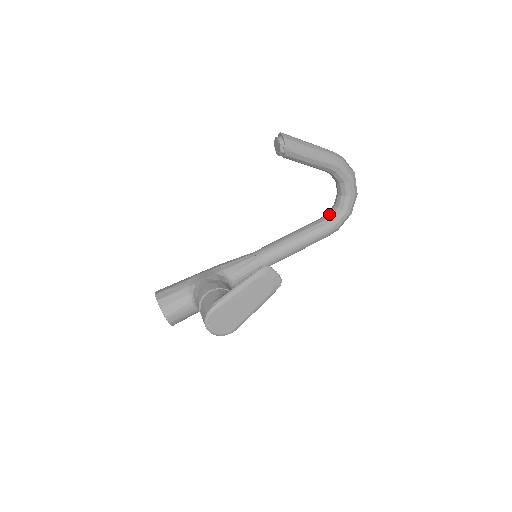
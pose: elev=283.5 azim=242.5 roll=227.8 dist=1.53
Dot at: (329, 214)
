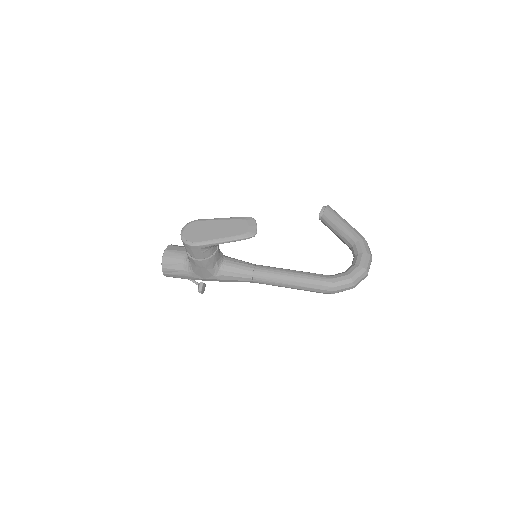
Dot at: occluded
